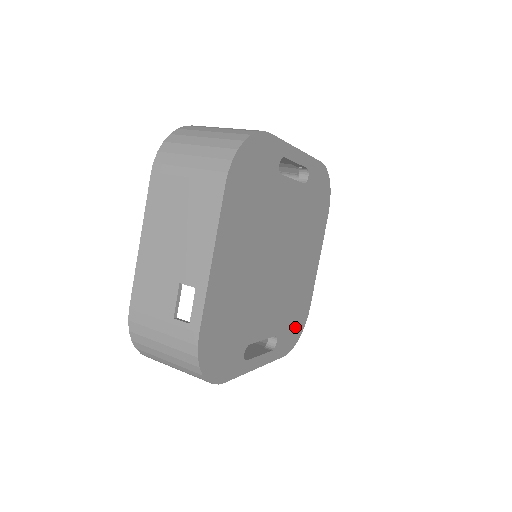
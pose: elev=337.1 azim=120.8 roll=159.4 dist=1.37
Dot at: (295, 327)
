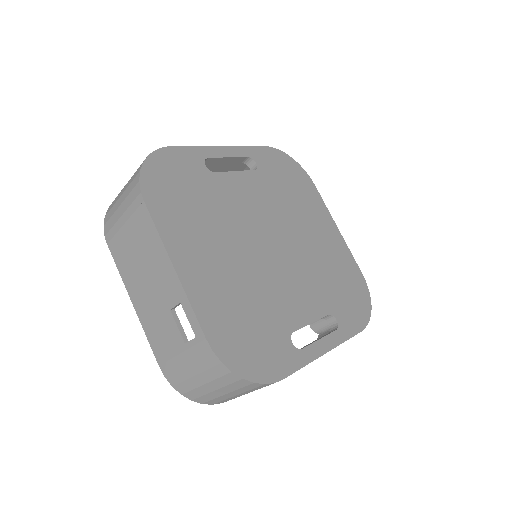
Dot at: (354, 299)
